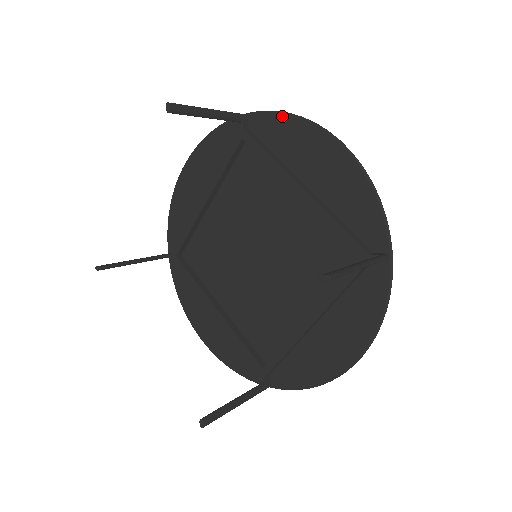
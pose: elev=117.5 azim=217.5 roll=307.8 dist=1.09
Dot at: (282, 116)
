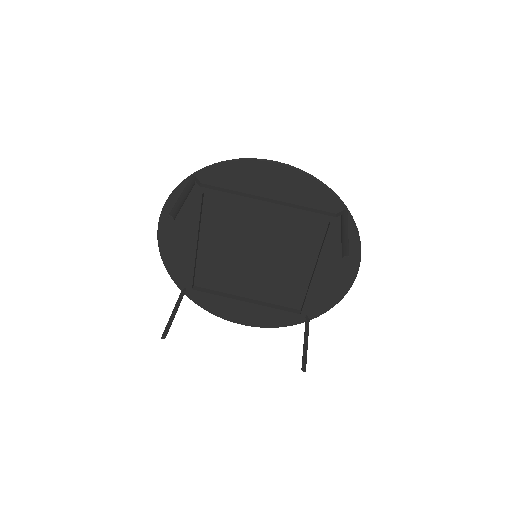
Dot at: (224, 165)
